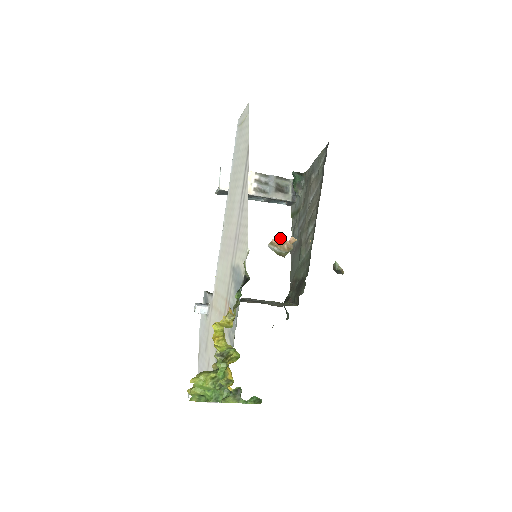
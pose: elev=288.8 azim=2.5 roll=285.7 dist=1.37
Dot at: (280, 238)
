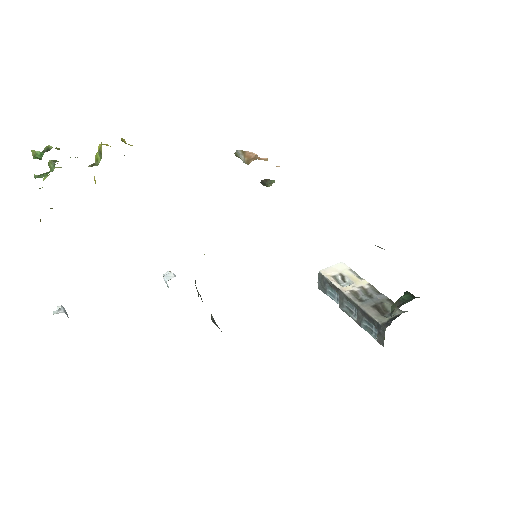
Dot at: (256, 154)
